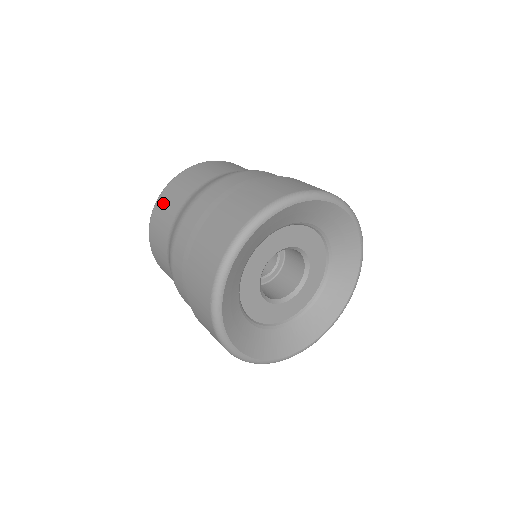
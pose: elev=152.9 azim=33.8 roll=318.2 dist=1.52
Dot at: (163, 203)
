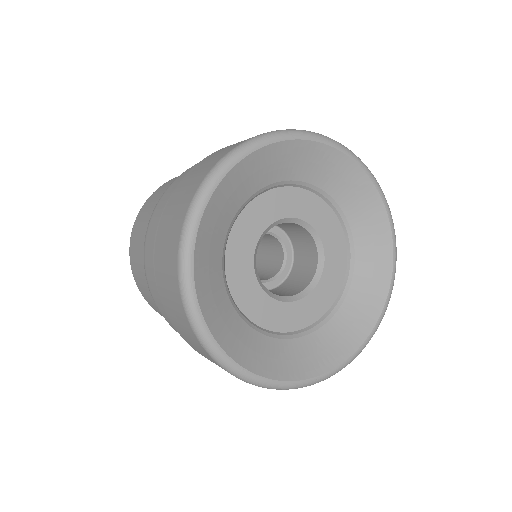
Dot at: occluded
